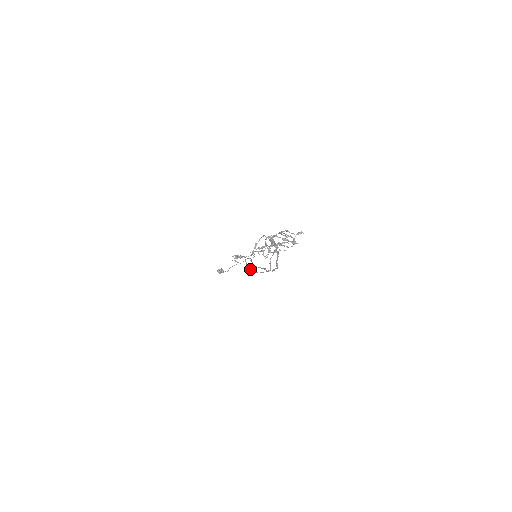
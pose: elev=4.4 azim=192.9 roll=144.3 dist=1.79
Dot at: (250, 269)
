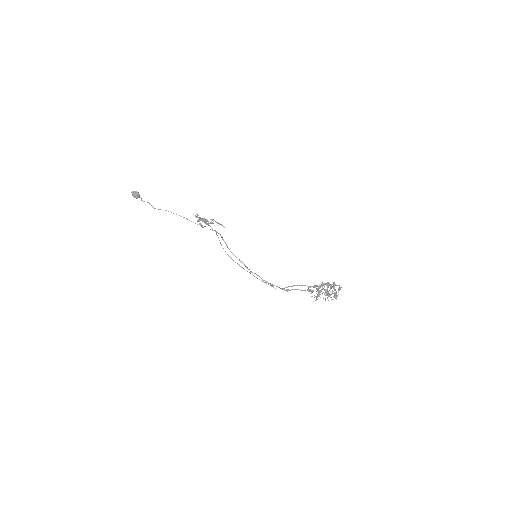
Dot at: occluded
